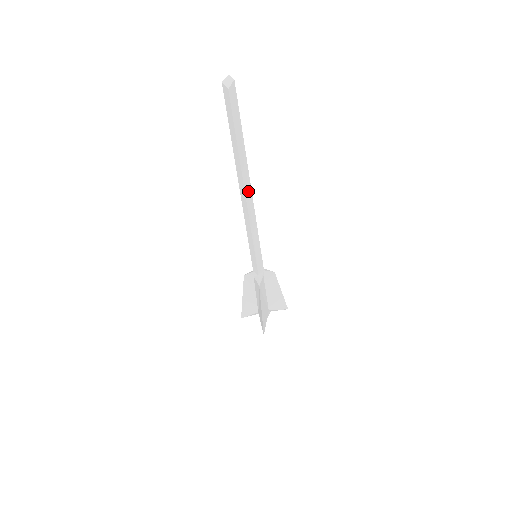
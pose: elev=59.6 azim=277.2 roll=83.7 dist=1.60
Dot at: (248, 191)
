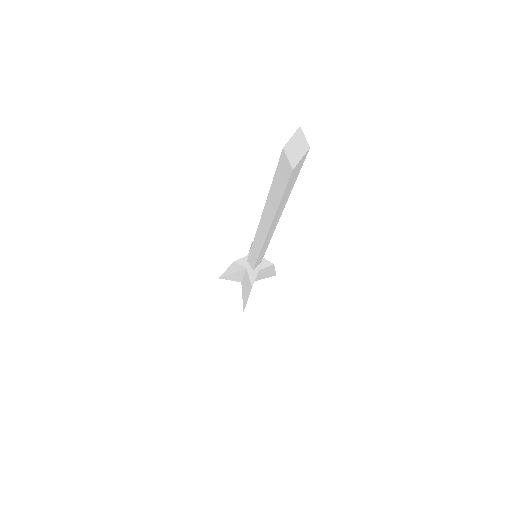
Dot at: (271, 230)
